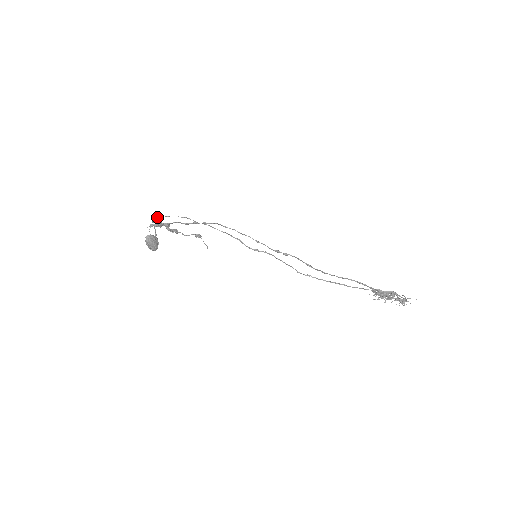
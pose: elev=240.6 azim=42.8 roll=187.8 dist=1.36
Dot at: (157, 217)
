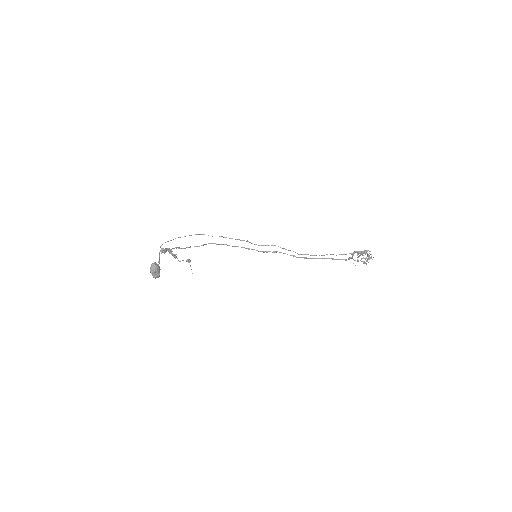
Dot at: (167, 241)
